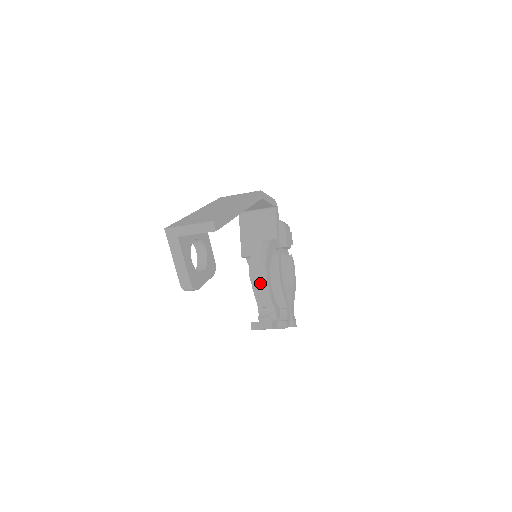
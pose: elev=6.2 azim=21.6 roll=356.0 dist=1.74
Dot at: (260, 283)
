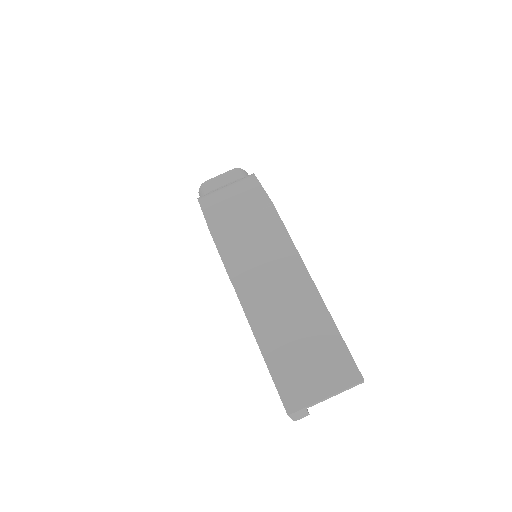
Dot at: occluded
